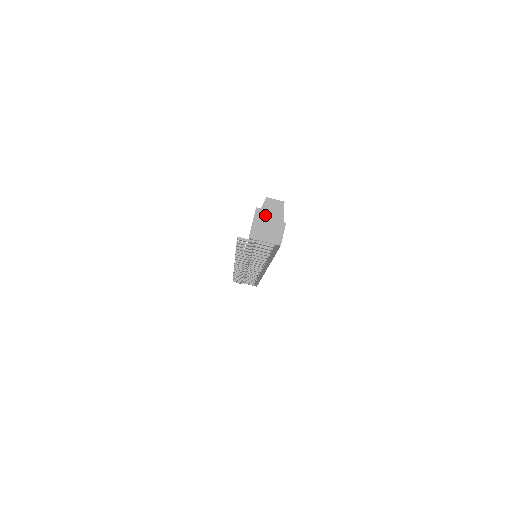
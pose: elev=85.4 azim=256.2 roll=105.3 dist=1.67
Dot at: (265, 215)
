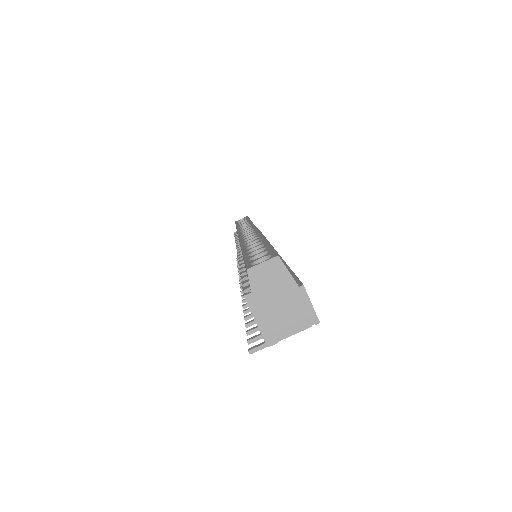
Dot at: (265, 297)
